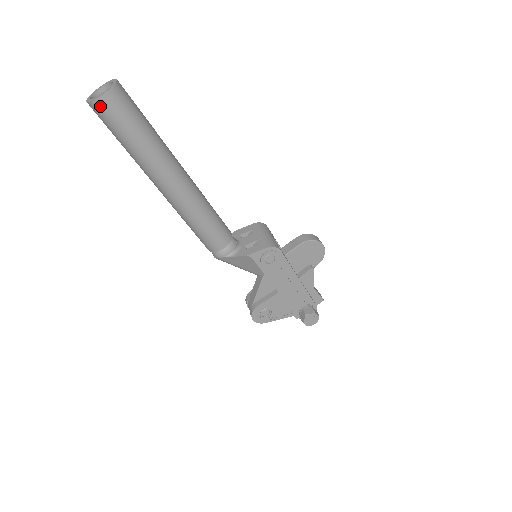
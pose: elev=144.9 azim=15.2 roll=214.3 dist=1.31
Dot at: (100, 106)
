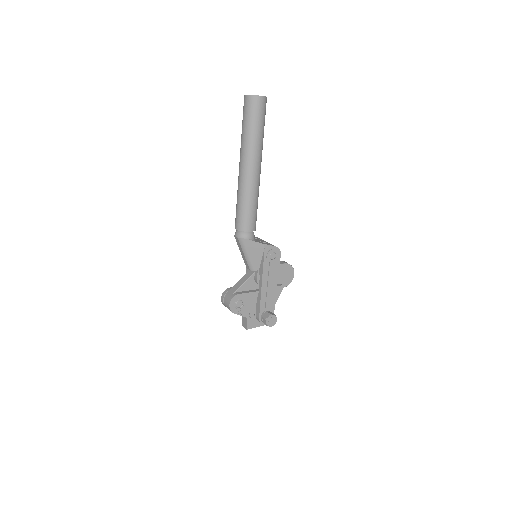
Dot at: (256, 100)
